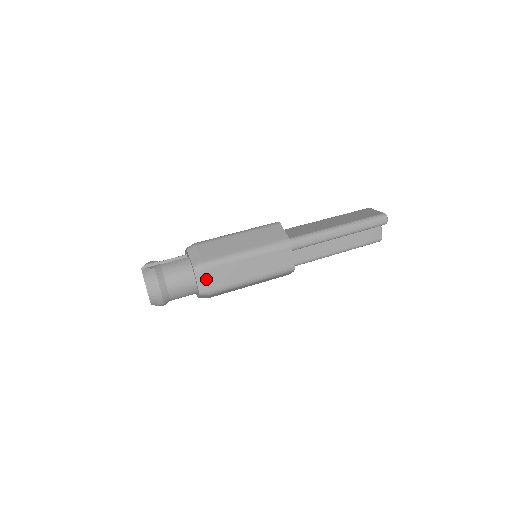
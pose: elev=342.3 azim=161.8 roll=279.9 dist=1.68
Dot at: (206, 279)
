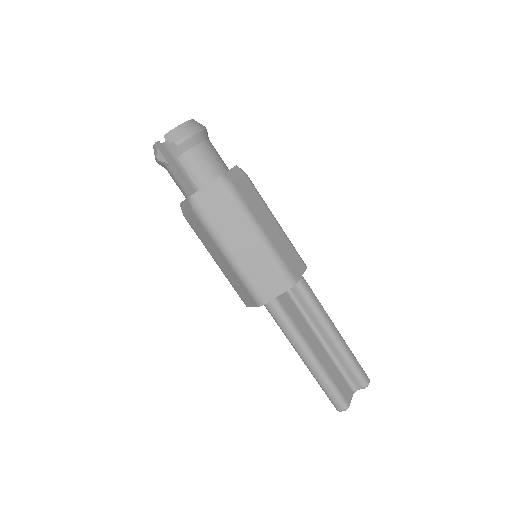
Dot at: (239, 178)
